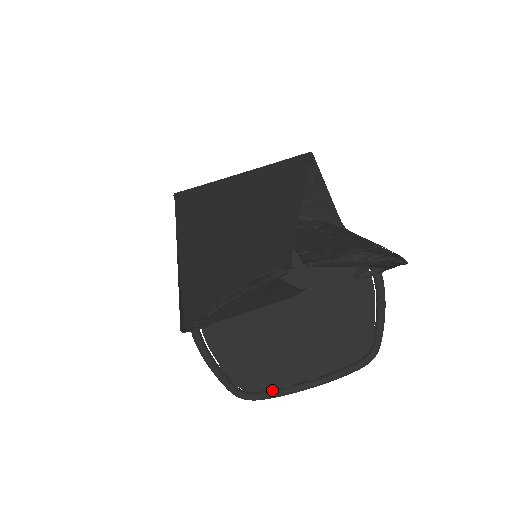
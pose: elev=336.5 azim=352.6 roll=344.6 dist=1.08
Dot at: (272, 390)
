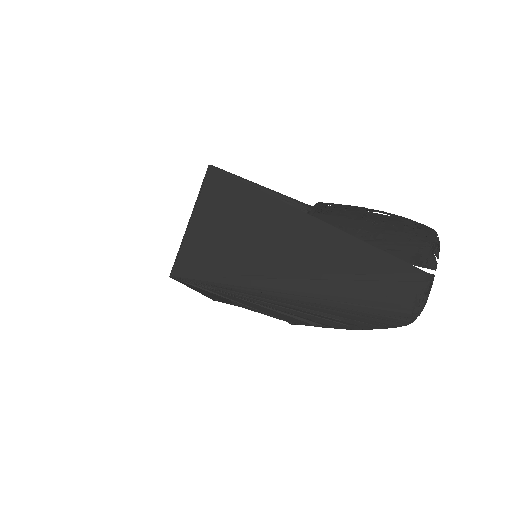
Dot at: occluded
